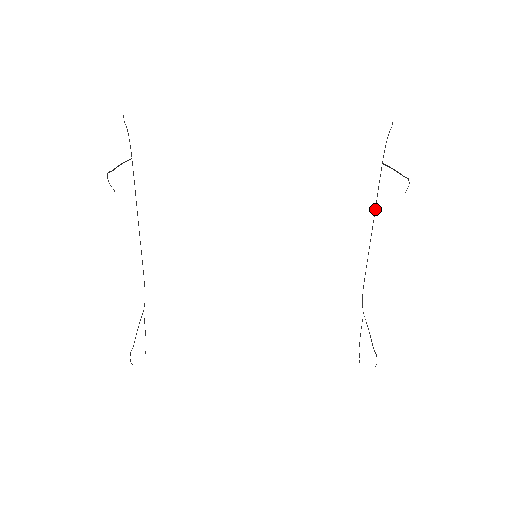
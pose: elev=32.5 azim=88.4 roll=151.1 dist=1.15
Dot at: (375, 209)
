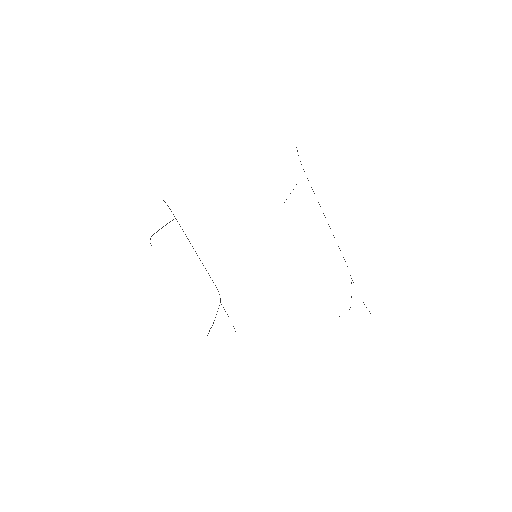
Dot at: occluded
